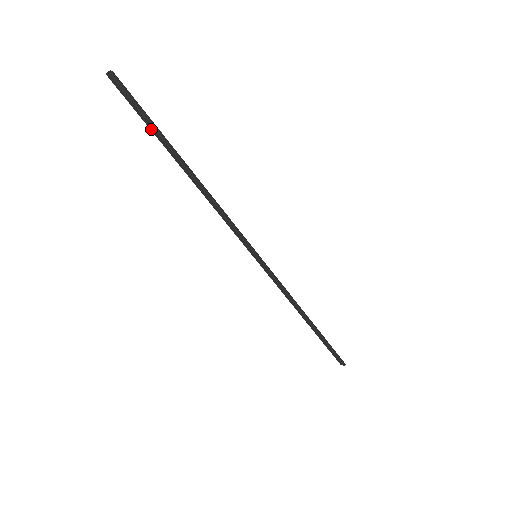
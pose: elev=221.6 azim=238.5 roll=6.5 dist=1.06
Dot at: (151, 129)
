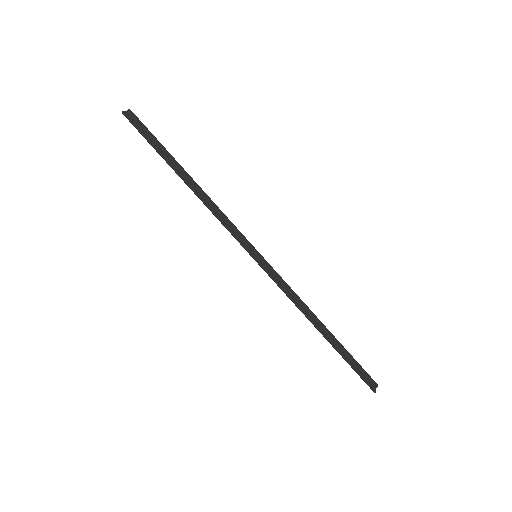
Dot at: (156, 148)
